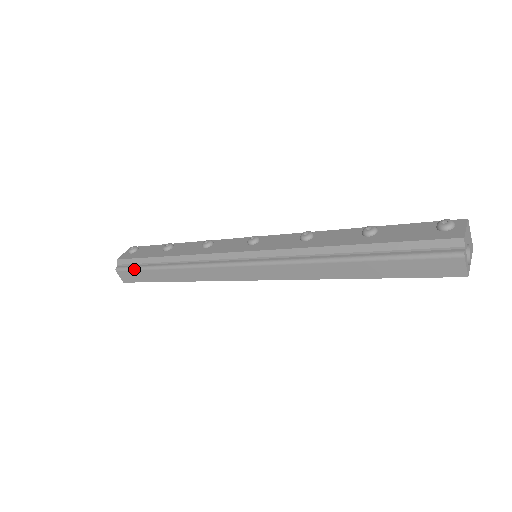
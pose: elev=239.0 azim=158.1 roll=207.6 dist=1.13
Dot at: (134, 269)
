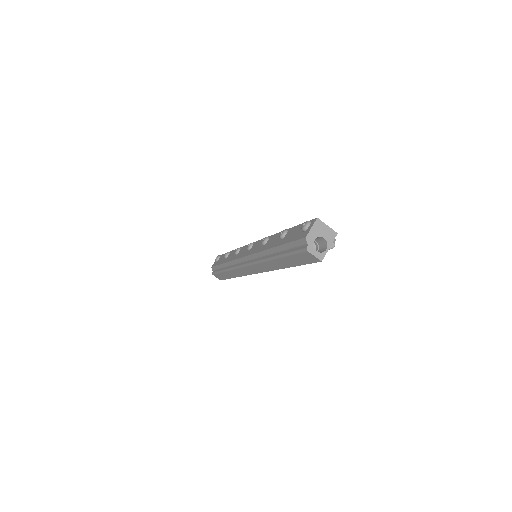
Dot at: (217, 273)
